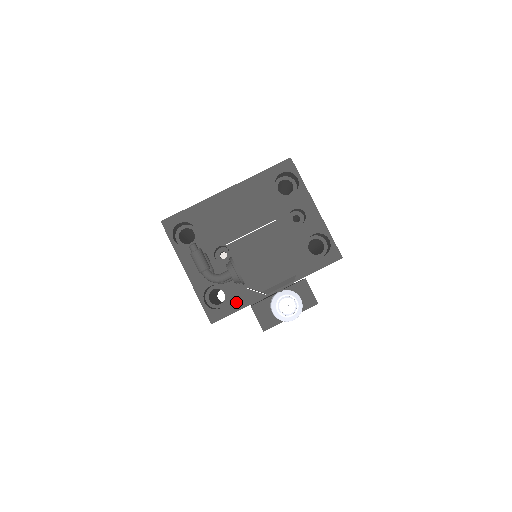
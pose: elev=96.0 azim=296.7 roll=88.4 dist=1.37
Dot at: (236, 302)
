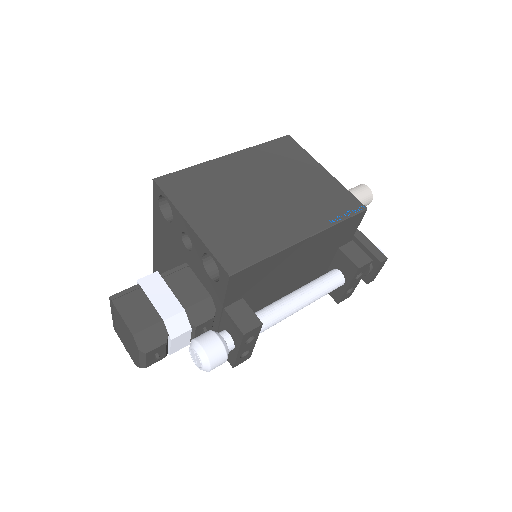
Dot at: occluded
